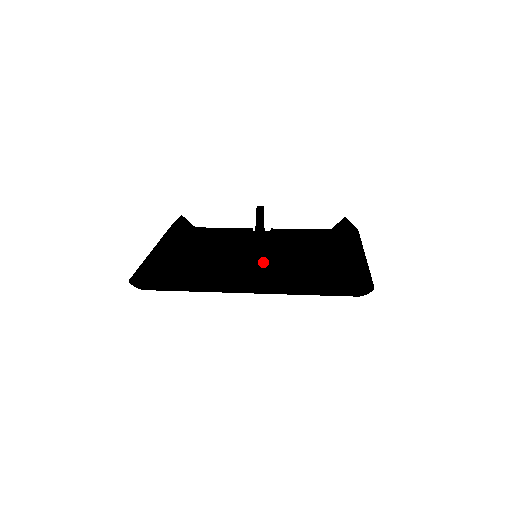
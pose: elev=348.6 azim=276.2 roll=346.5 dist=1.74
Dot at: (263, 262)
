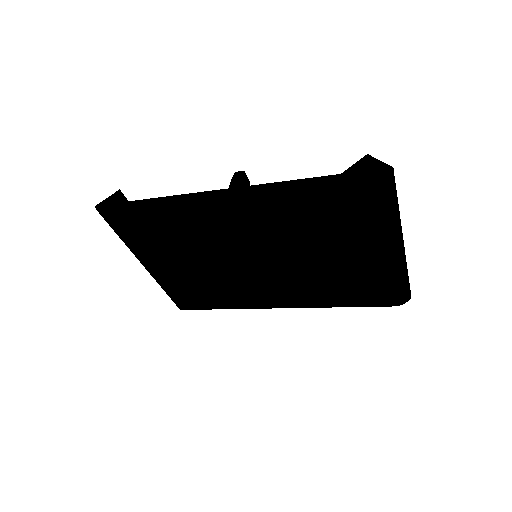
Dot at: occluded
